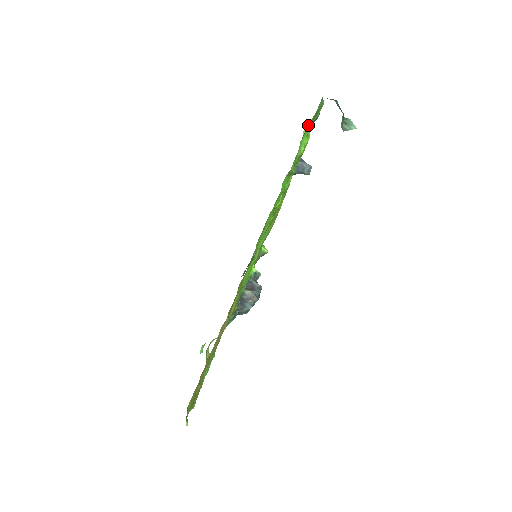
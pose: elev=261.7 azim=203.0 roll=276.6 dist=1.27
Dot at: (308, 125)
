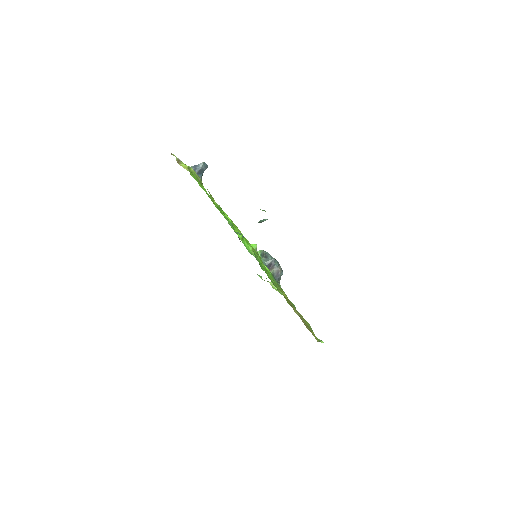
Dot at: occluded
